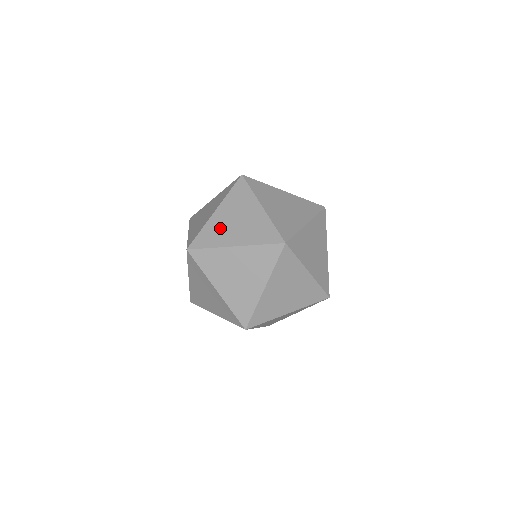
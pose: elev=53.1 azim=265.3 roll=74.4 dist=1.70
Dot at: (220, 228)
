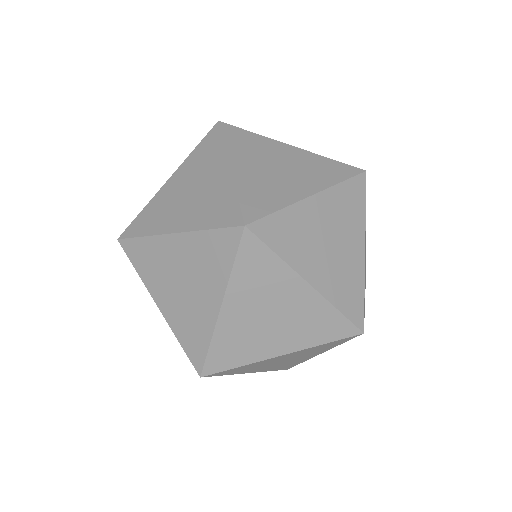
Dot at: occluded
